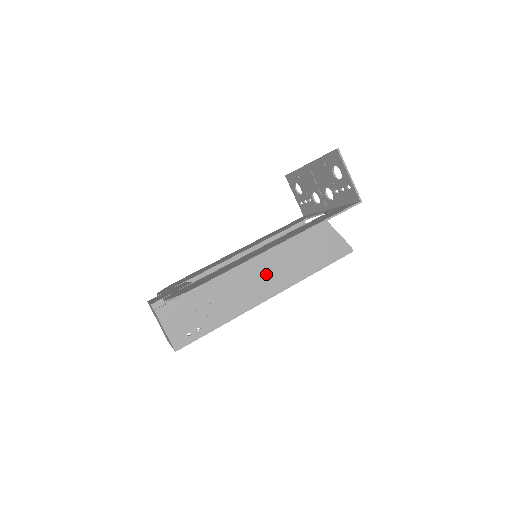
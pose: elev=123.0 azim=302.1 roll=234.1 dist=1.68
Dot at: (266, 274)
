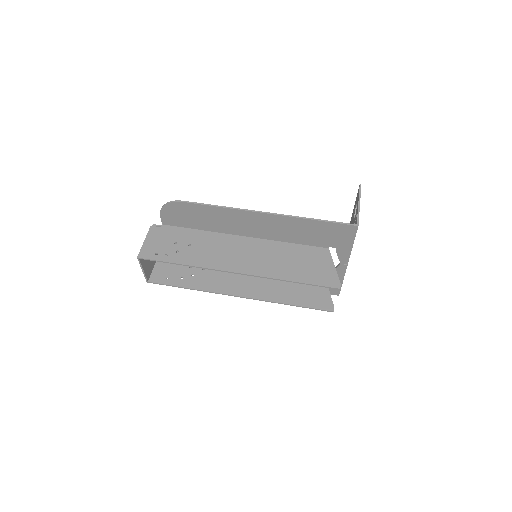
Dot at: (247, 255)
